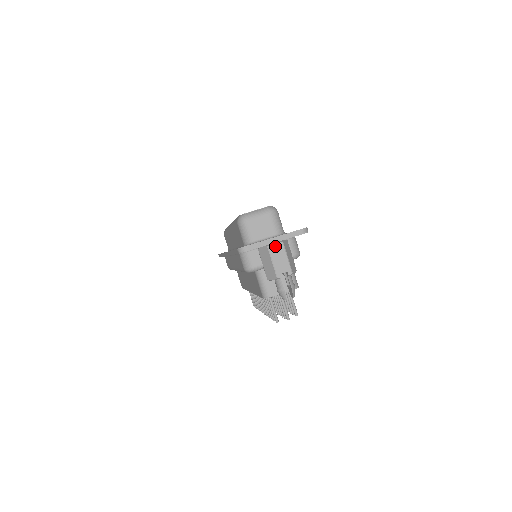
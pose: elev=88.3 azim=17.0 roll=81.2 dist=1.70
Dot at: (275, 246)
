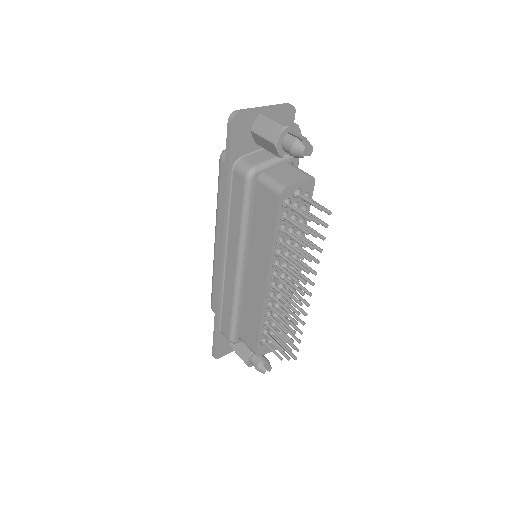
Dot at: (267, 114)
